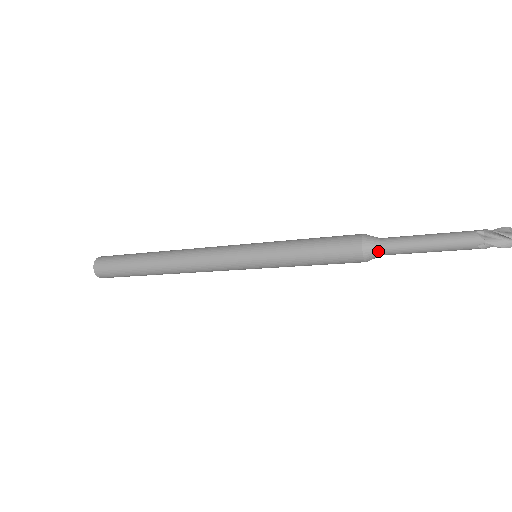
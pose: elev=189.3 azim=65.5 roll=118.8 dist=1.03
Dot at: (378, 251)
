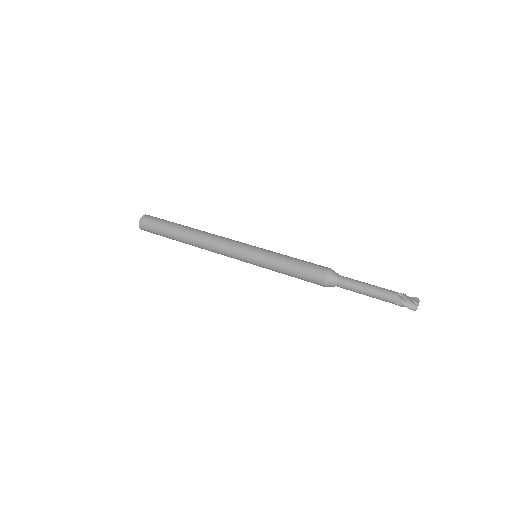
Dot at: (335, 282)
